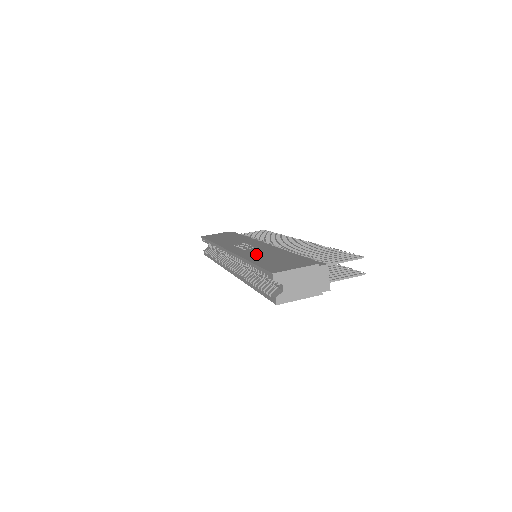
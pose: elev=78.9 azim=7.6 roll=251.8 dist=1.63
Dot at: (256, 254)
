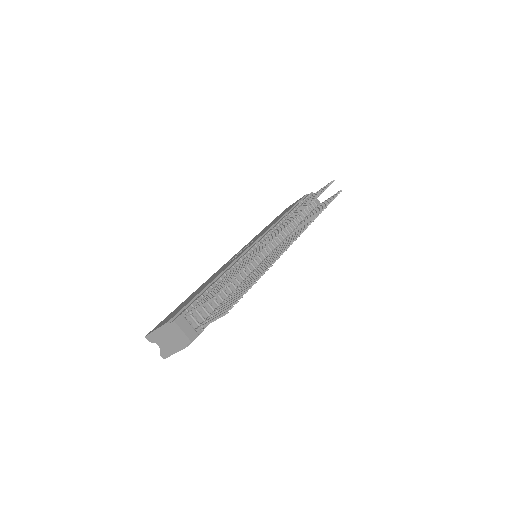
Dot at: (209, 279)
